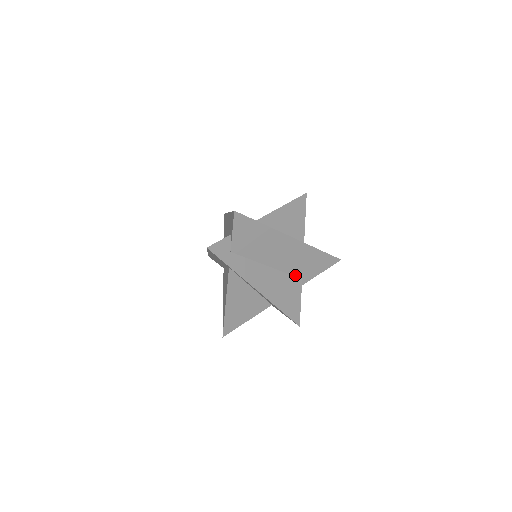
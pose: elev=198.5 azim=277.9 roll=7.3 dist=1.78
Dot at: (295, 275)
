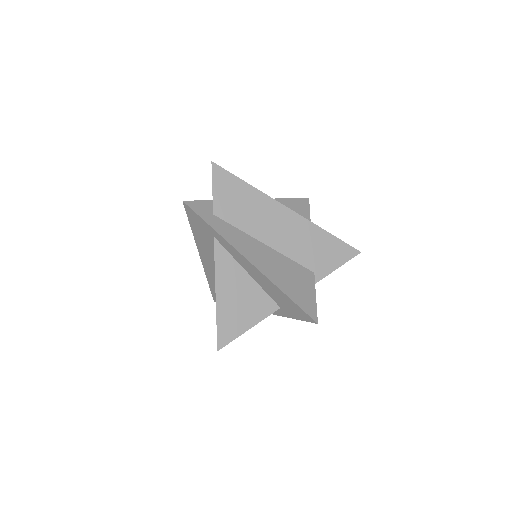
Dot at: (303, 265)
